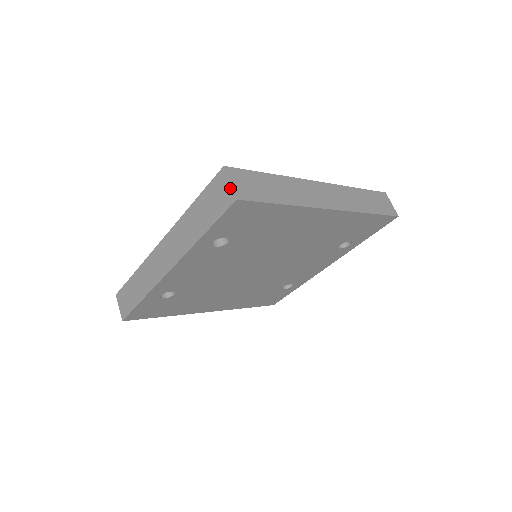
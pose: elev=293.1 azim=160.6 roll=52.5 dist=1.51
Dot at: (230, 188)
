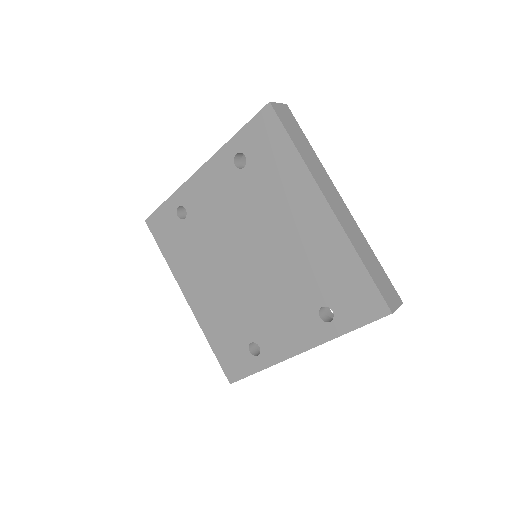
Dot at: (275, 104)
